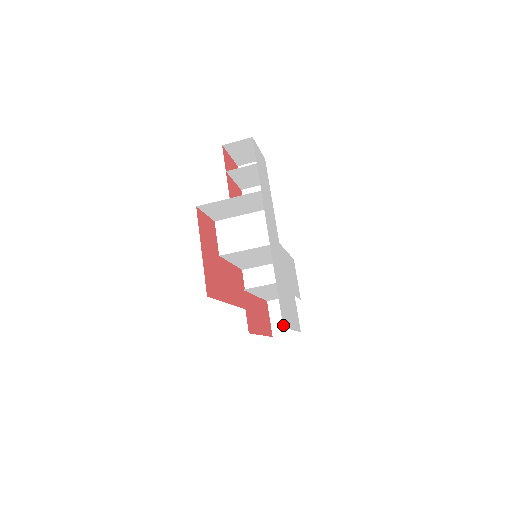
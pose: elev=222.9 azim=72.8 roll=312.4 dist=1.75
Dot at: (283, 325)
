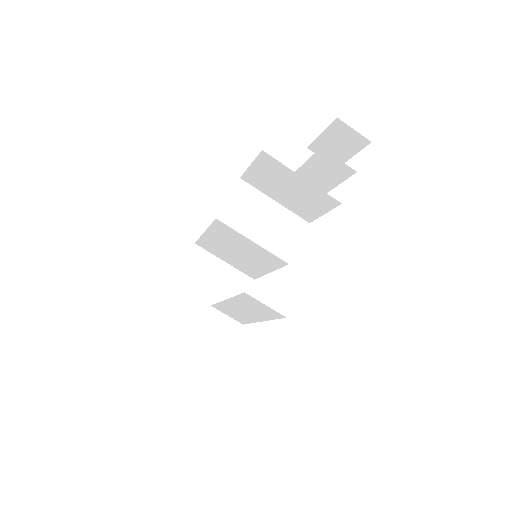
Dot at: occluded
